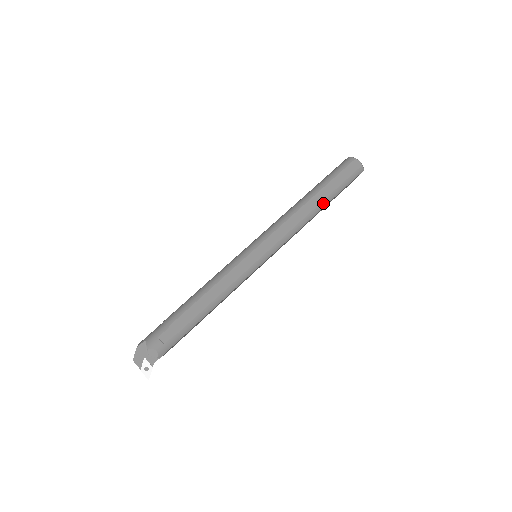
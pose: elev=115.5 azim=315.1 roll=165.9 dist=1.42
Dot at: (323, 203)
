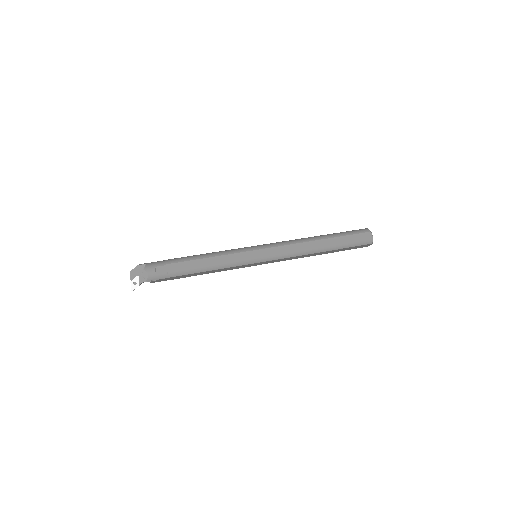
Dot at: (326, 248)
